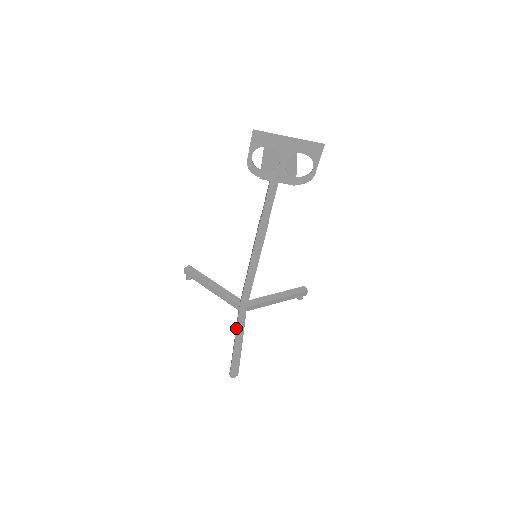
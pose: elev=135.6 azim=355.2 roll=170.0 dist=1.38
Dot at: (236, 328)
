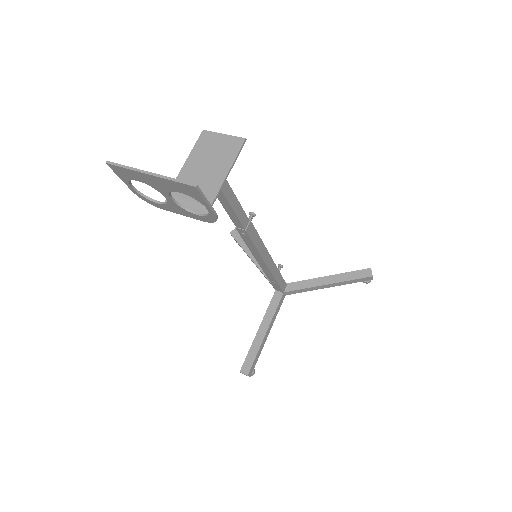
Dot at: occluded
